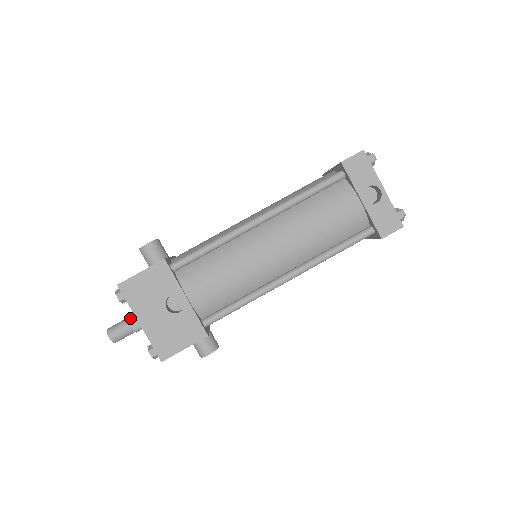
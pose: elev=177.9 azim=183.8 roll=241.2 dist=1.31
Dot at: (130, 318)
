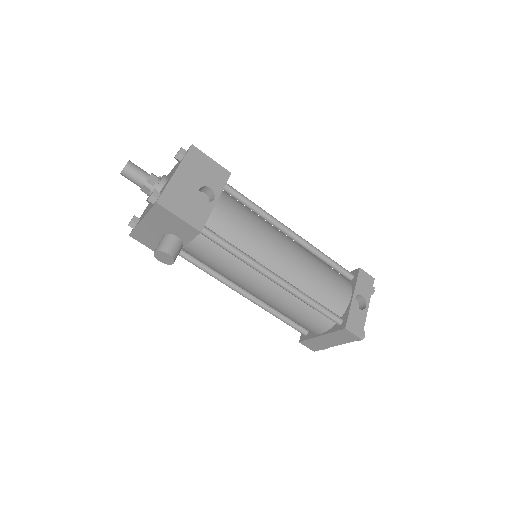
Dot at: occluded
